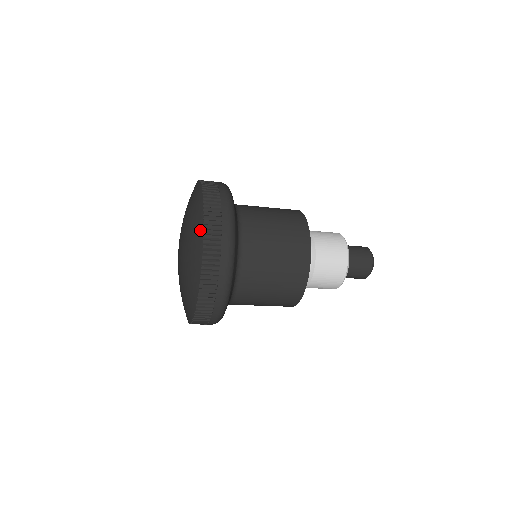
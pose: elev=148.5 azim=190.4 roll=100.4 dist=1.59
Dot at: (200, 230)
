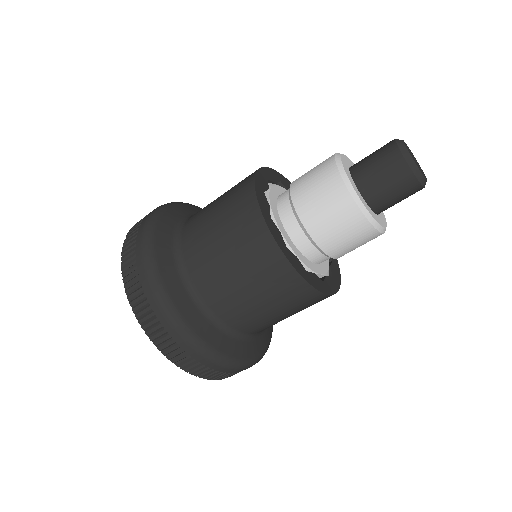
Dot at: occluded
